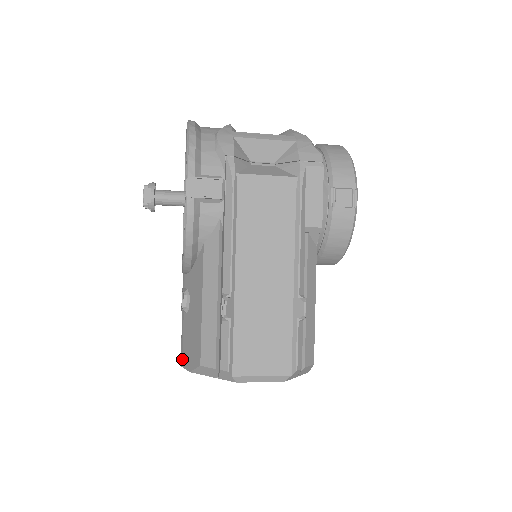
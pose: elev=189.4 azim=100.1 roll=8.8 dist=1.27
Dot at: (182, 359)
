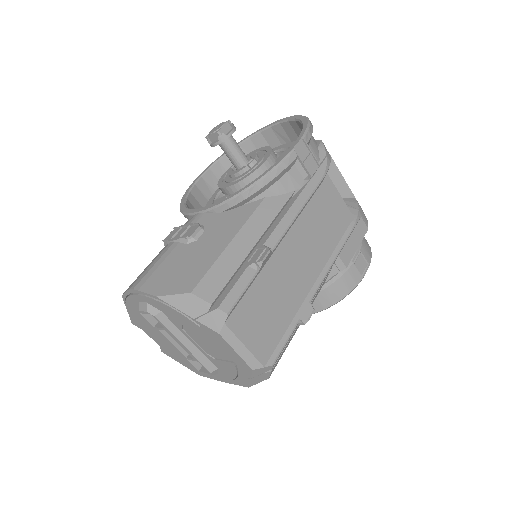
Dot at: (144, 282)
